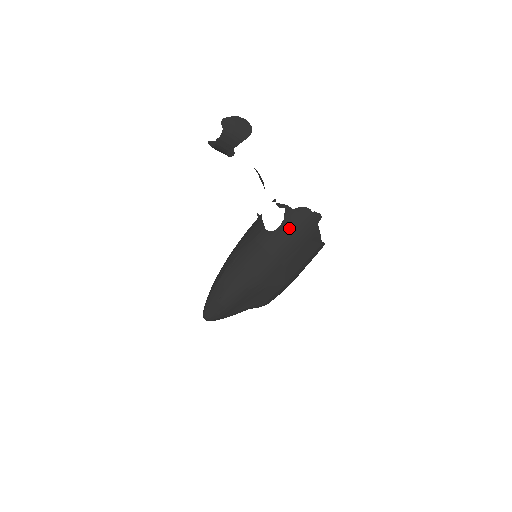
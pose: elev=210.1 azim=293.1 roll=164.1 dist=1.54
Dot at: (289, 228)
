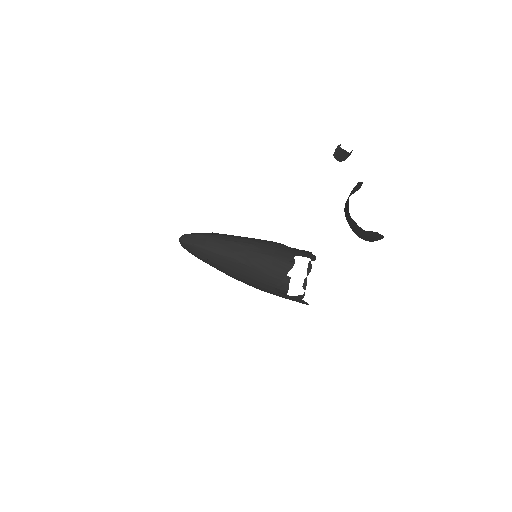
Dot at: (288, 296)
